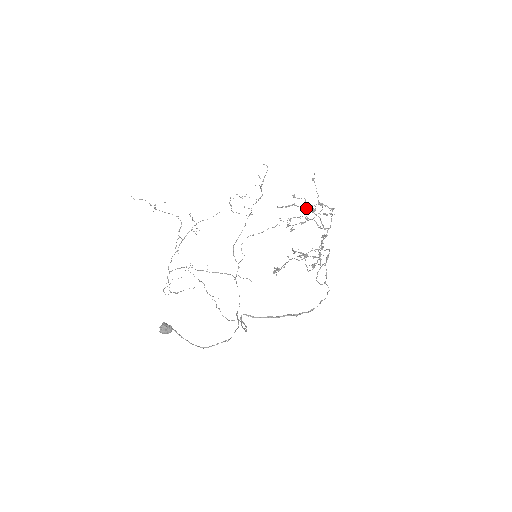
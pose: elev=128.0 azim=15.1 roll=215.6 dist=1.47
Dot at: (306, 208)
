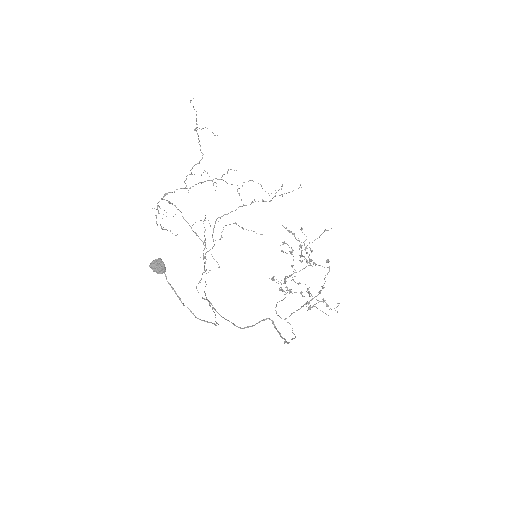
Dot at: occluded
